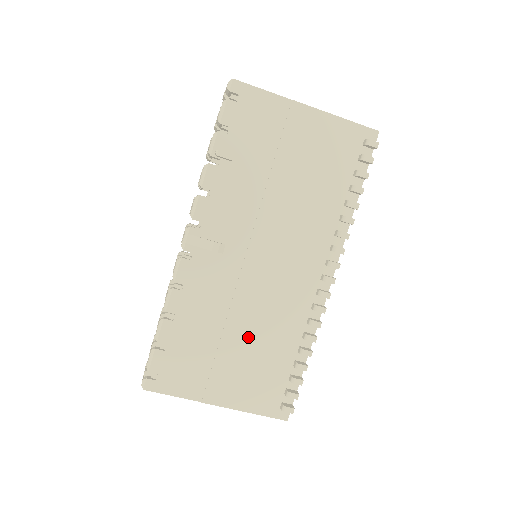
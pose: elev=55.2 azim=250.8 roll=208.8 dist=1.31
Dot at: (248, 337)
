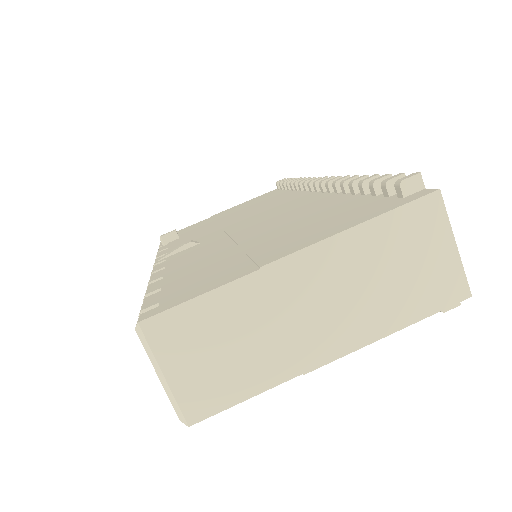
Dot at: (276, 228)
